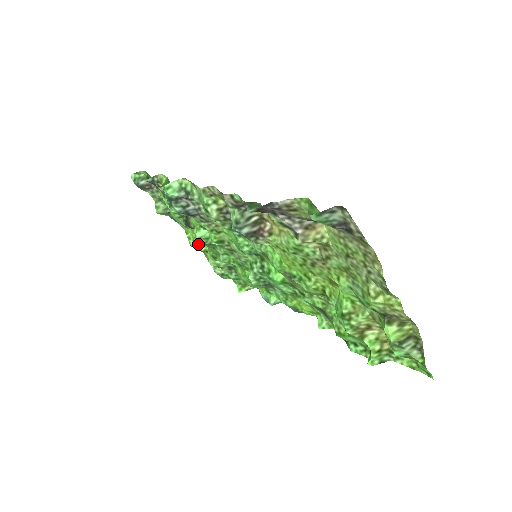
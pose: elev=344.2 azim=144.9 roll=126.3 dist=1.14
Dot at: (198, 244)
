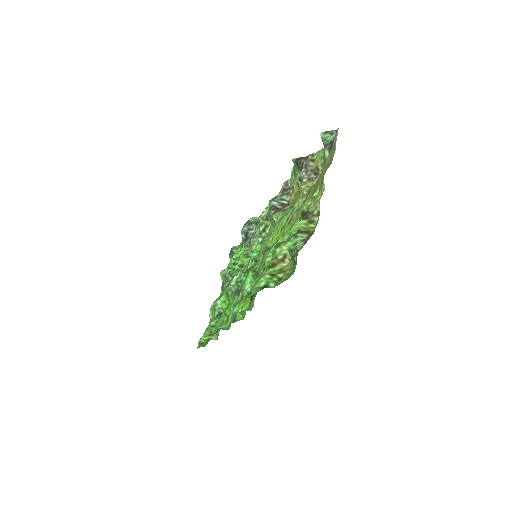
Dot at: occluded
